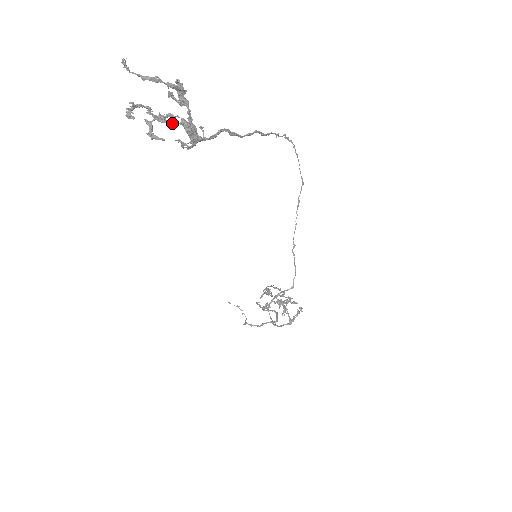
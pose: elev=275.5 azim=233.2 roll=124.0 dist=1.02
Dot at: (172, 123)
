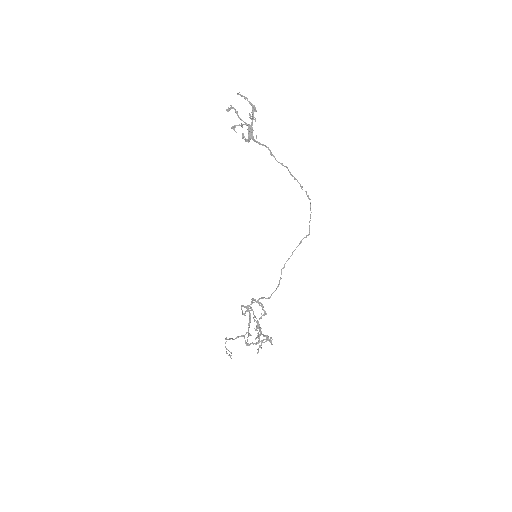
Dot at: (243, 121)
